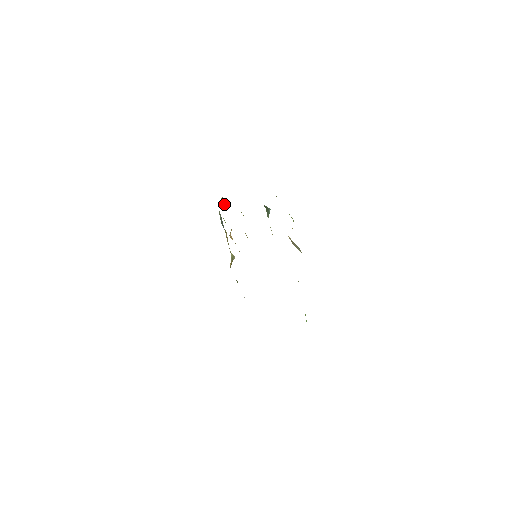
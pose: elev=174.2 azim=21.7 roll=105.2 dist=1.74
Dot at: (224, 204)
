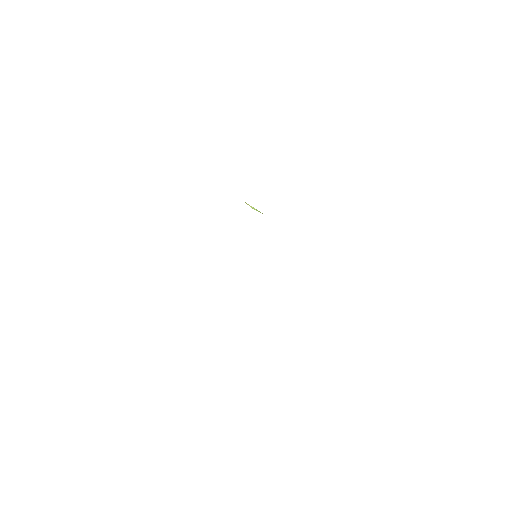
Dot at: occluded
